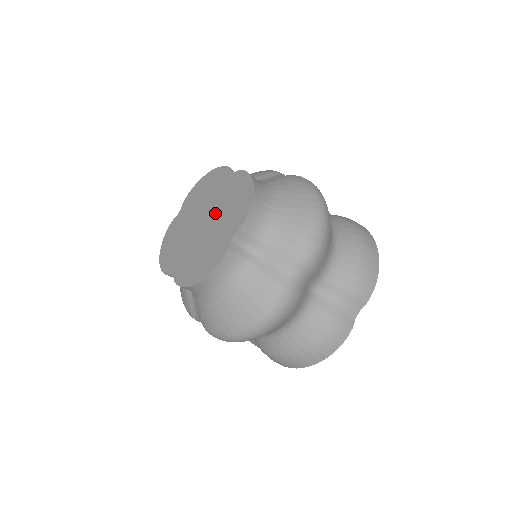
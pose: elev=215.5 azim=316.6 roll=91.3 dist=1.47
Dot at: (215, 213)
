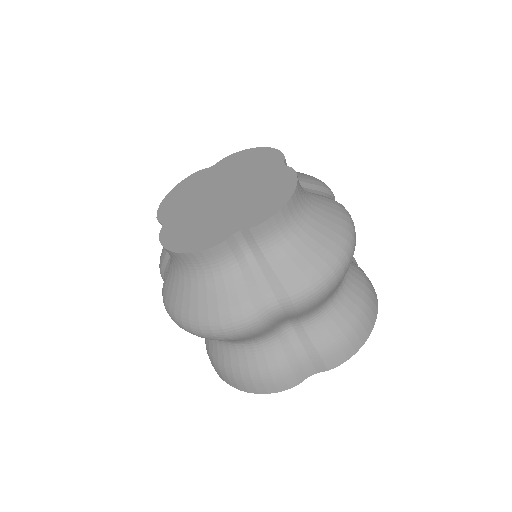
Dot at: (240, 194)
